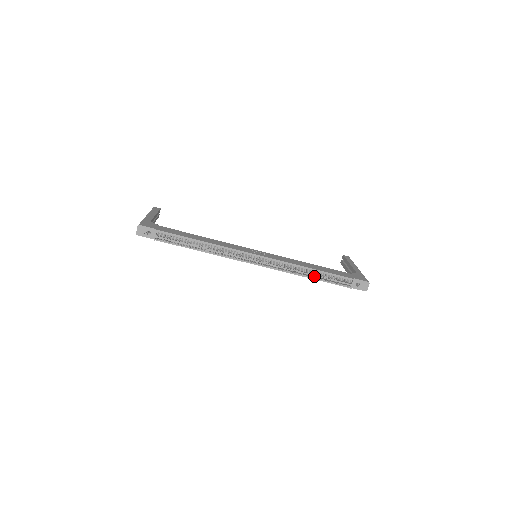
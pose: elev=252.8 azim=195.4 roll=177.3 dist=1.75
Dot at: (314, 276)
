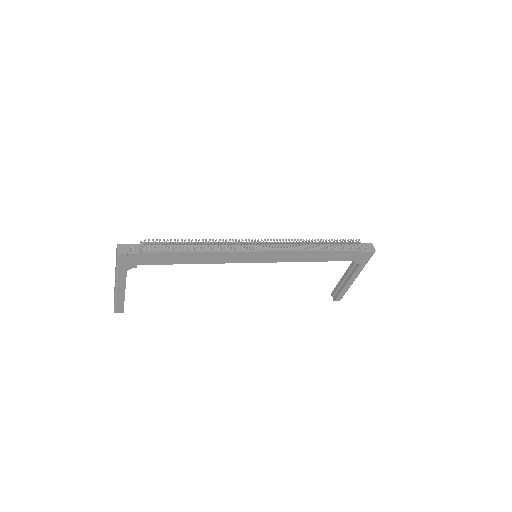
Dot at: (322, 243)
